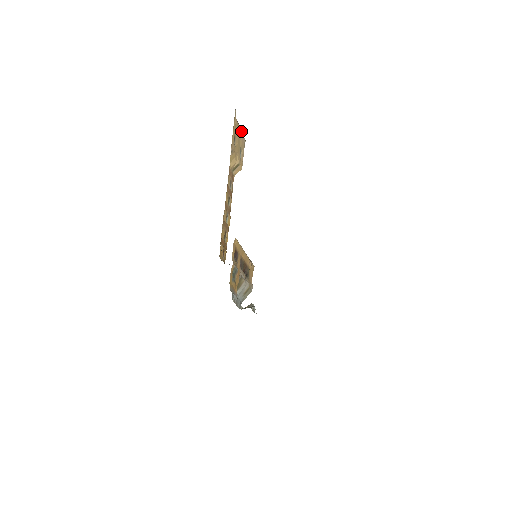
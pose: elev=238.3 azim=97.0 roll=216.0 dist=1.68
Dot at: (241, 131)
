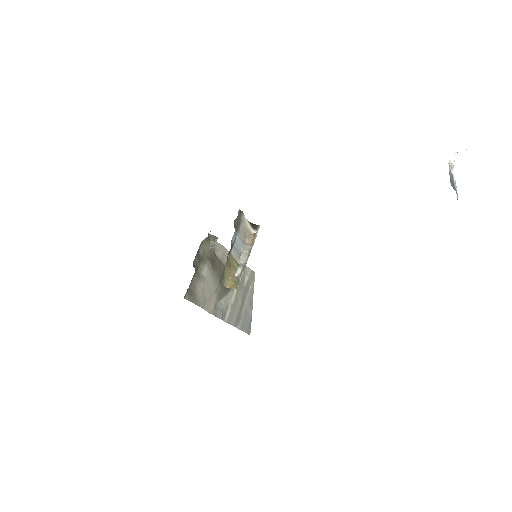
Dot at: occluded
